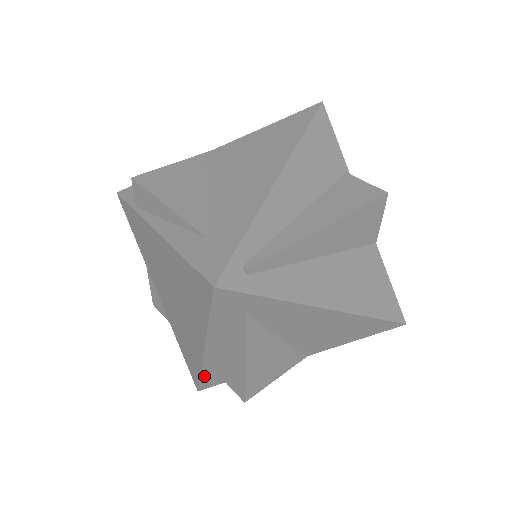
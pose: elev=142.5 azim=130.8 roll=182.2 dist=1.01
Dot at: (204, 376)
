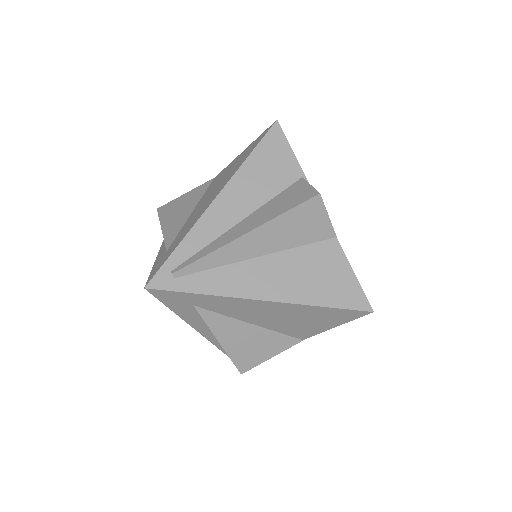
Dot at: occluded
